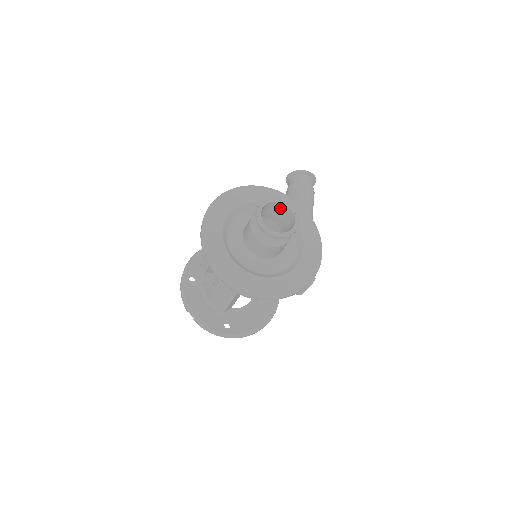
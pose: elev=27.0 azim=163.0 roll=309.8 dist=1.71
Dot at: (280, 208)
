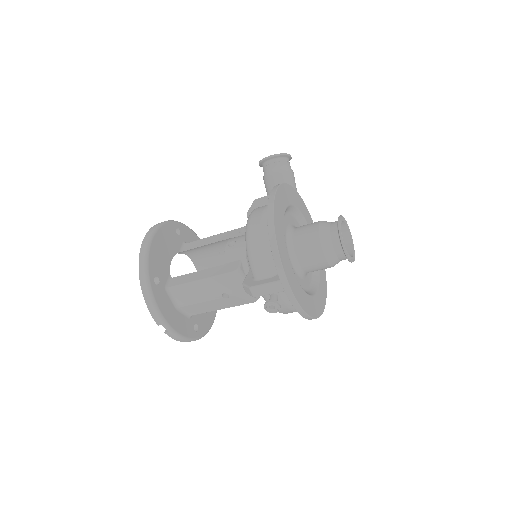
Dot at: occluded
